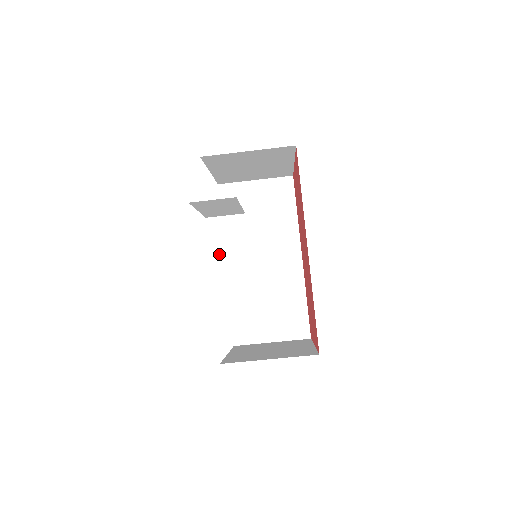
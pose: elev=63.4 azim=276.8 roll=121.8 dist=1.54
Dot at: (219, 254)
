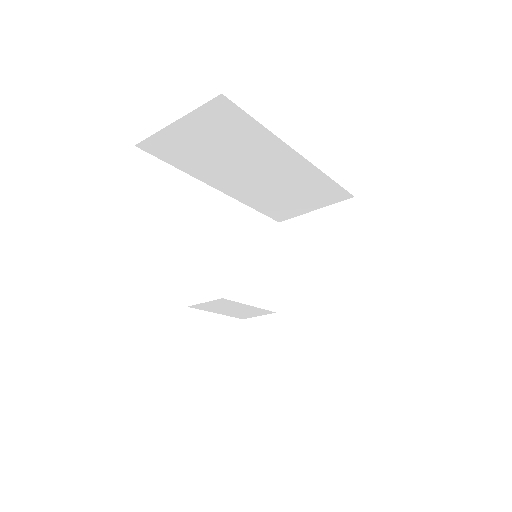
Dot at: (226, 312)
